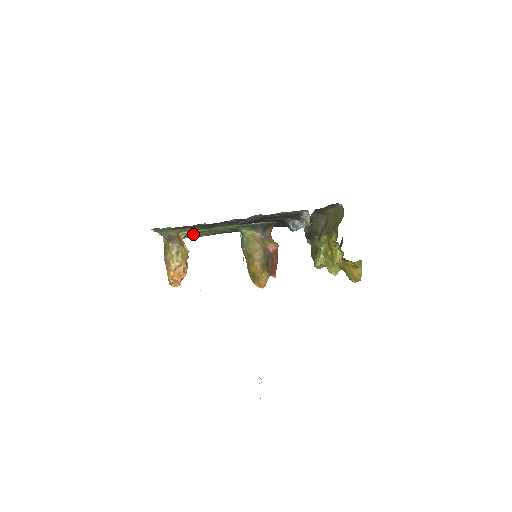
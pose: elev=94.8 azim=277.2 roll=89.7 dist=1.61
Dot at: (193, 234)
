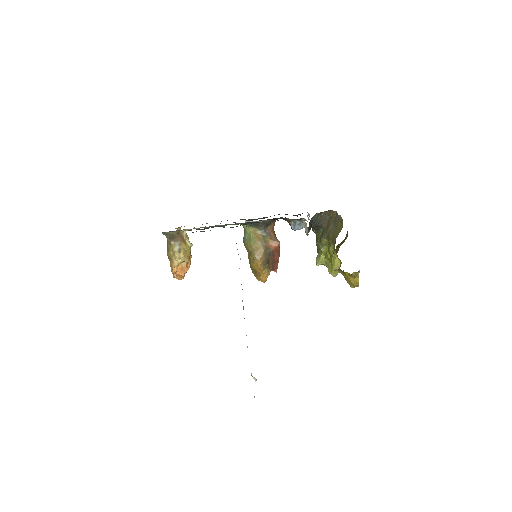
Dot at: occluded
